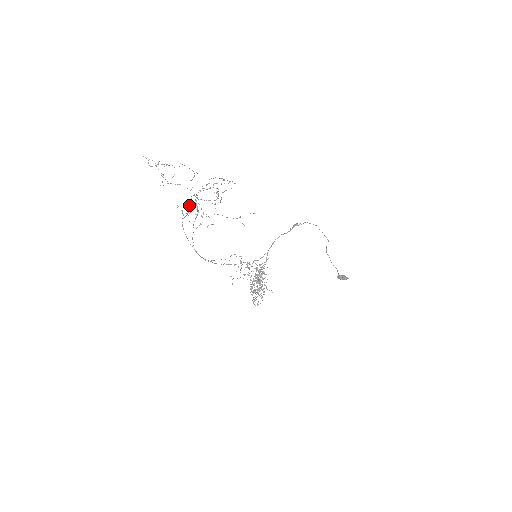
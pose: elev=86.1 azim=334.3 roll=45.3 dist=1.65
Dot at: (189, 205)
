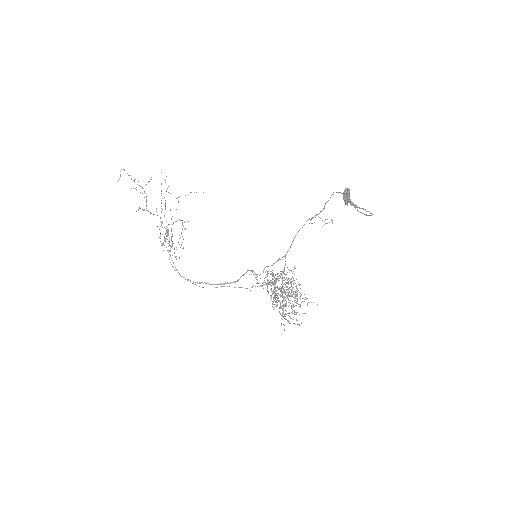
Dot at: (162, 234)
